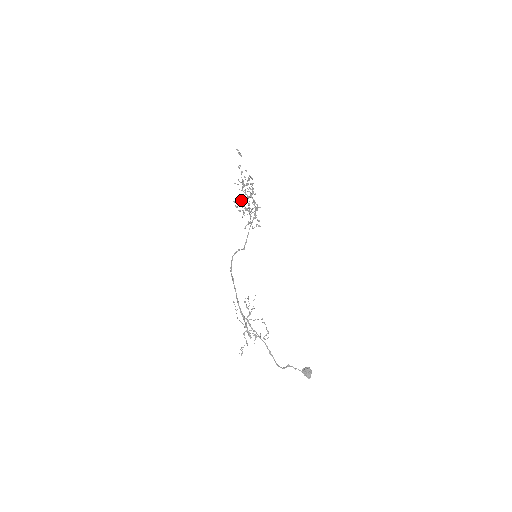
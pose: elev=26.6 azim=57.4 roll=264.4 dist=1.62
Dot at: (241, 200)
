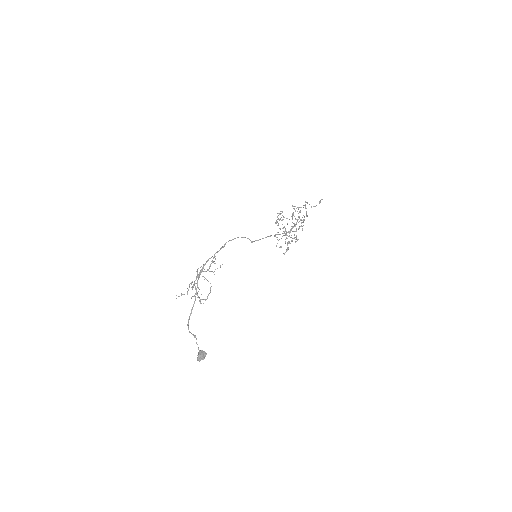
Dot at: (282, 211)
